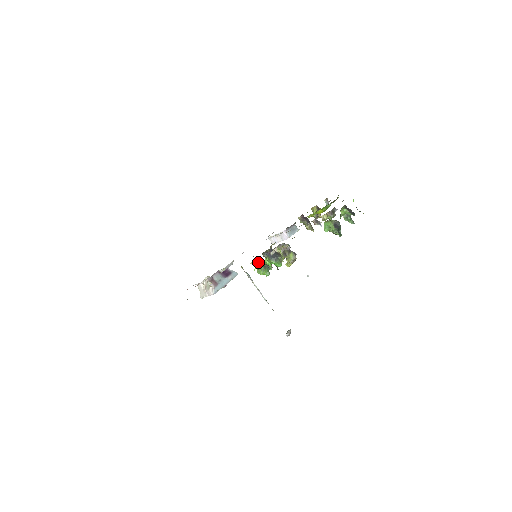
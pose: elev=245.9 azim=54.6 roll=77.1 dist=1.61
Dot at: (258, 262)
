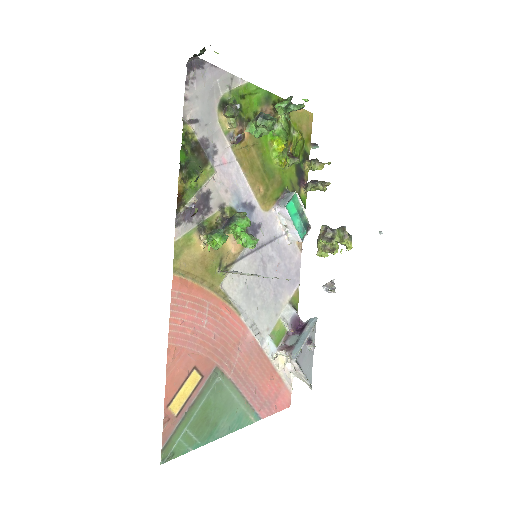
Dot at: (206, 238)
